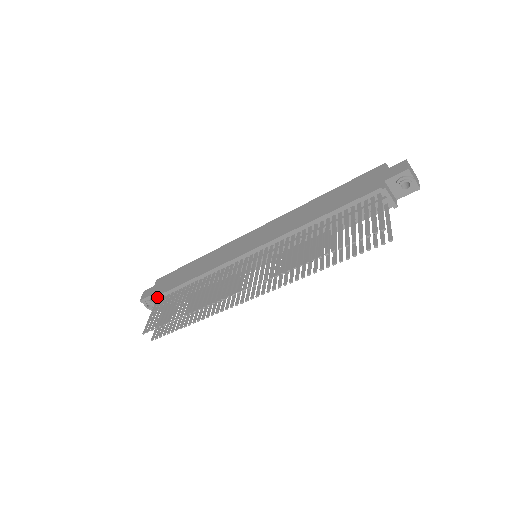
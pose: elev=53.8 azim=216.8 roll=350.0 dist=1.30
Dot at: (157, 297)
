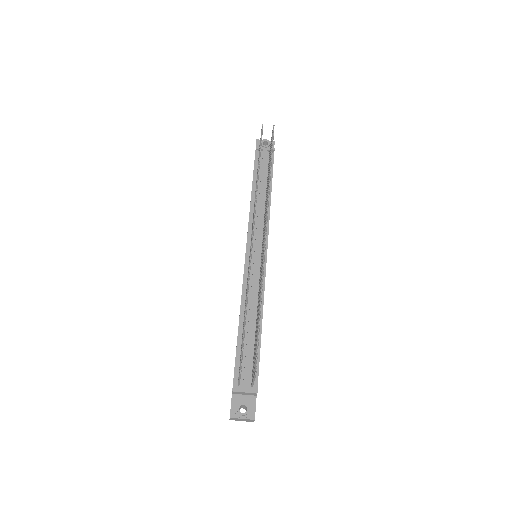
Dot at: (235, 380)
